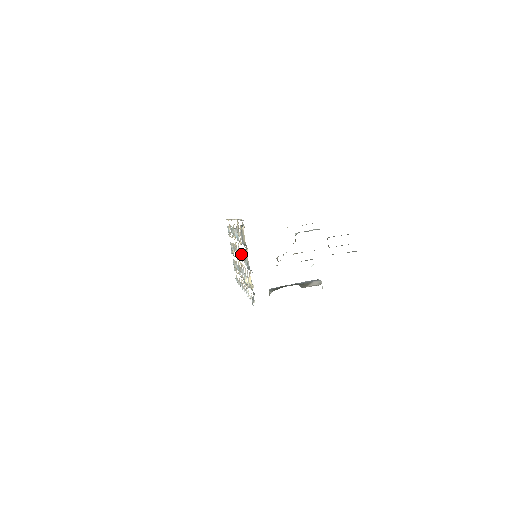
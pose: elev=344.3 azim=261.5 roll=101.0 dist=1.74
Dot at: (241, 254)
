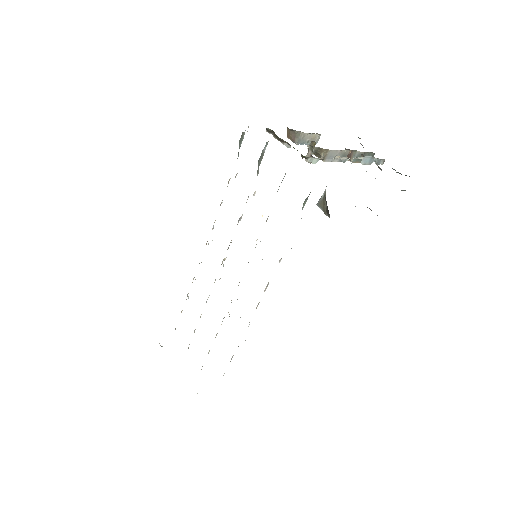
Dot at: occluded
